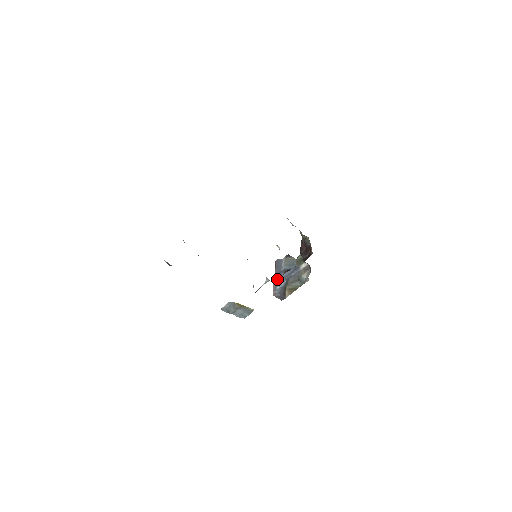
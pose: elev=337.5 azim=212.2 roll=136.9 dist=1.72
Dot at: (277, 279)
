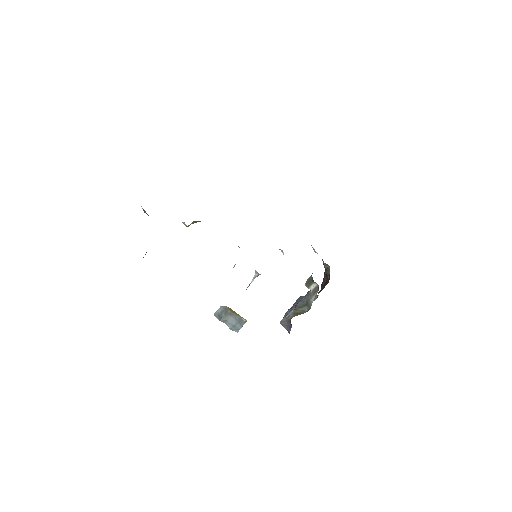
Dot at: (290, 309)
